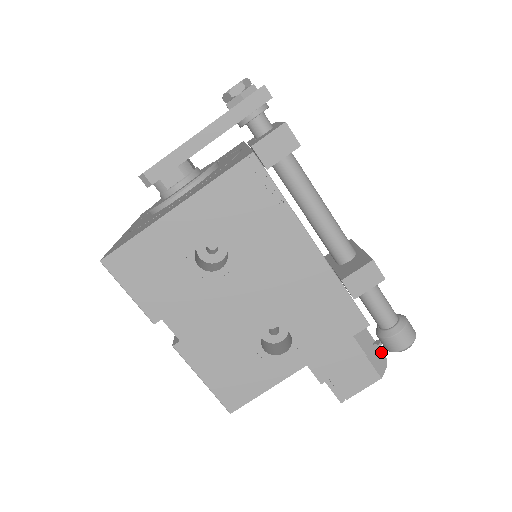
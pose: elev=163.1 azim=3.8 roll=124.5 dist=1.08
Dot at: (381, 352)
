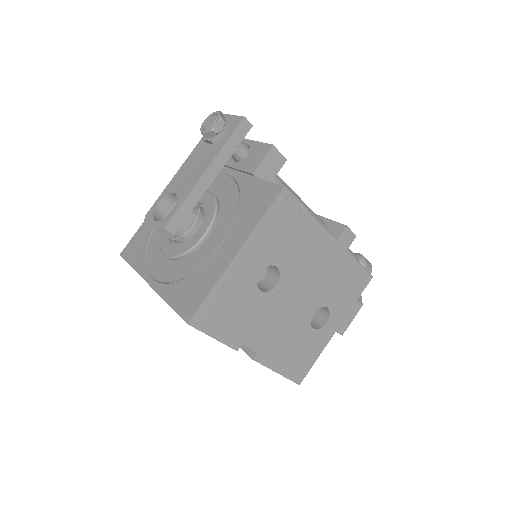
Dot at: occluded
